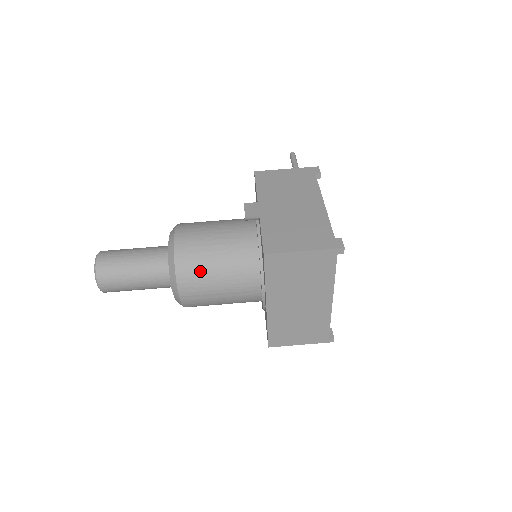
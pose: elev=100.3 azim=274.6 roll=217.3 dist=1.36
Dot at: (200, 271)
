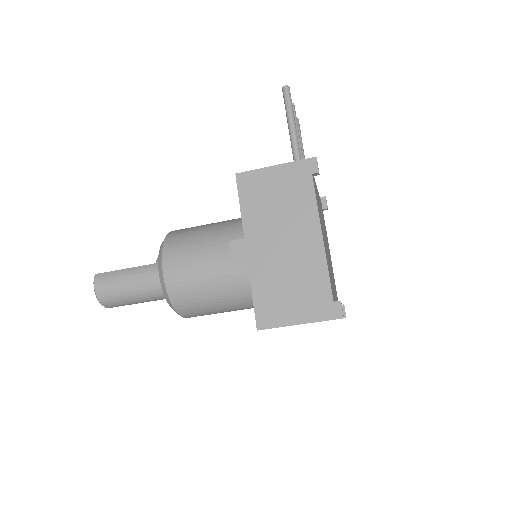
Dot at: (199, 307)
